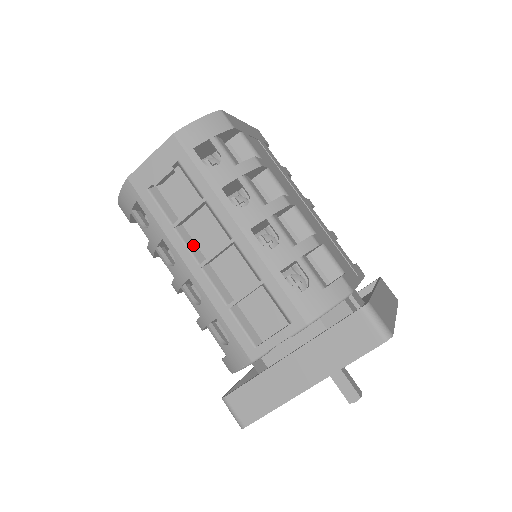
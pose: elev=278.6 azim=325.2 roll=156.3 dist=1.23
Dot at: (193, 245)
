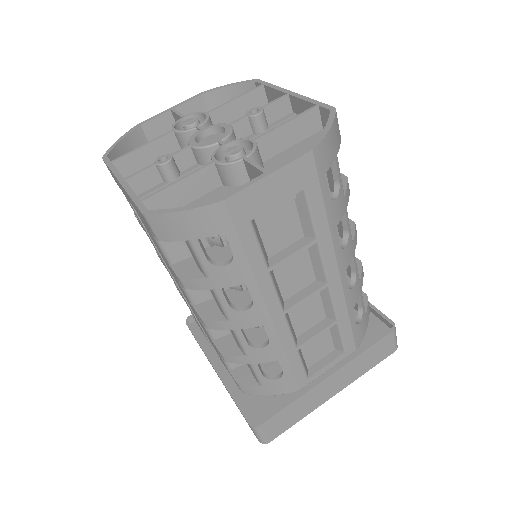
Dot at: (278, 287)
